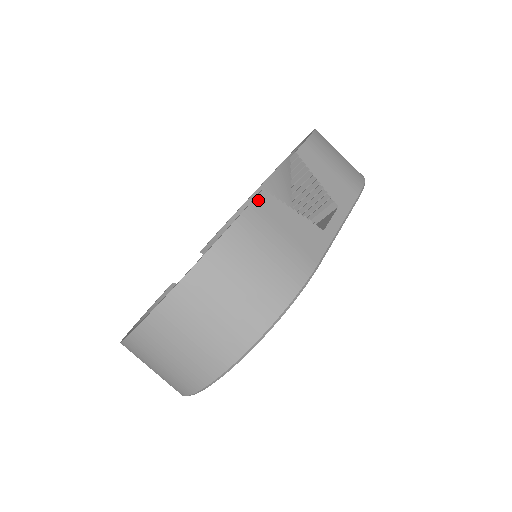
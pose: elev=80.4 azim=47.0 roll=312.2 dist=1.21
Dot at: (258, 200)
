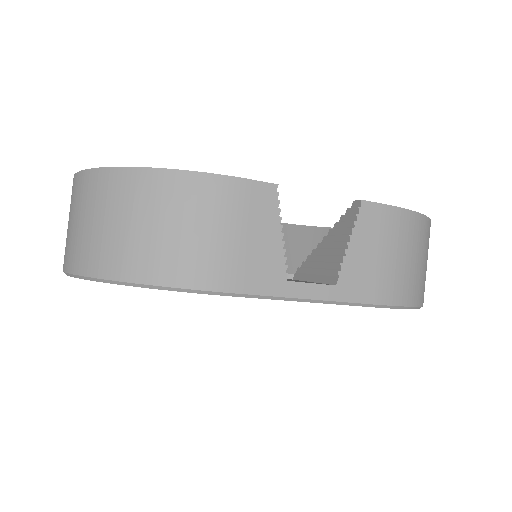
Dot at: (257, 185)
